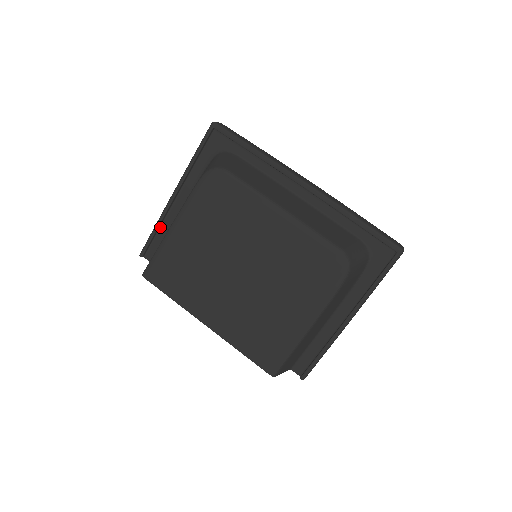
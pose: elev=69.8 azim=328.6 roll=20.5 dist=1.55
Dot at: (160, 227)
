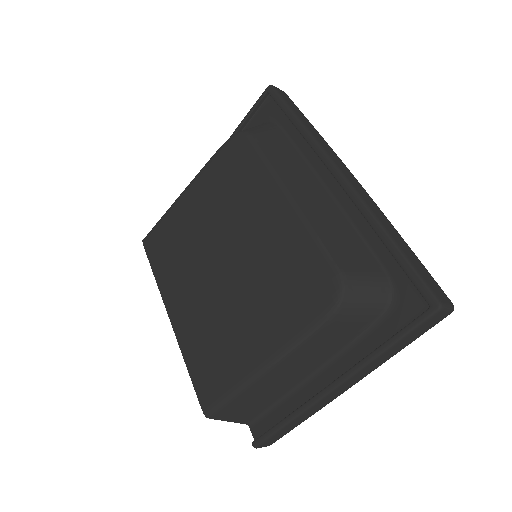
Dot at: occluded
